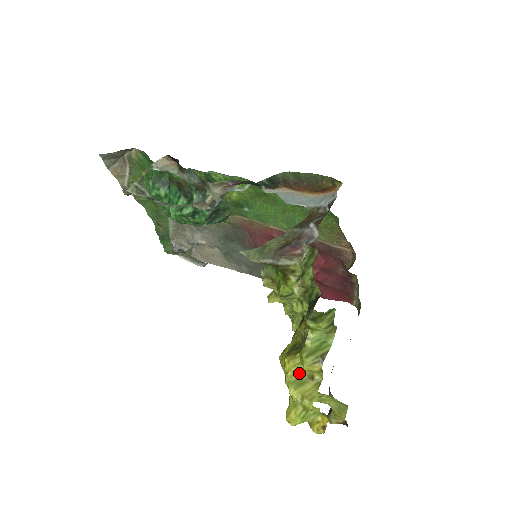
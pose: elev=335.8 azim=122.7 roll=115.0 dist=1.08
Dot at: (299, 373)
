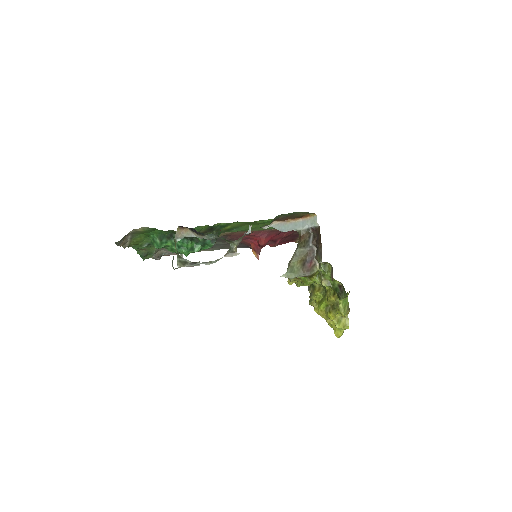
Dot at: (337, 317)
